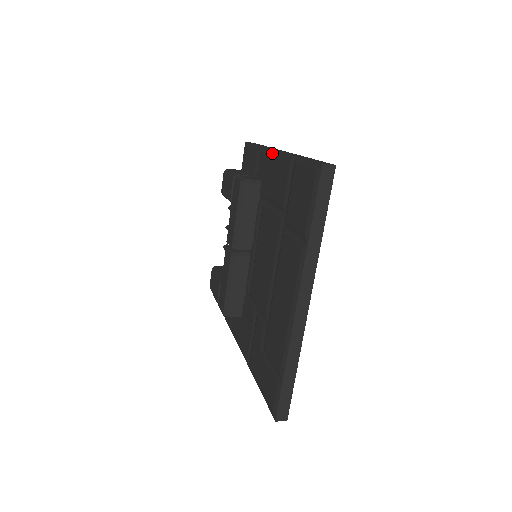
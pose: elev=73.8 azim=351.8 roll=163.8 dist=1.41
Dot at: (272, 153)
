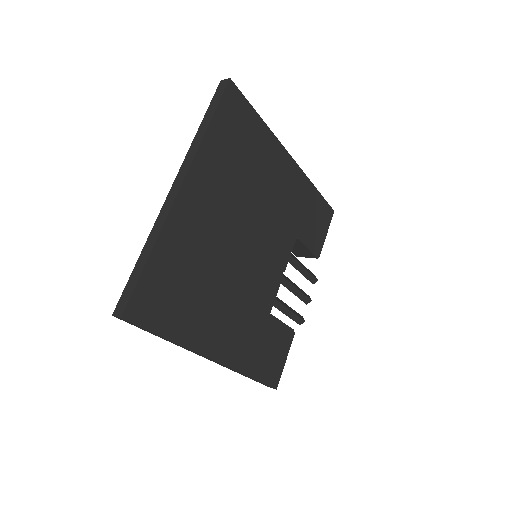
Dot at: occluded
